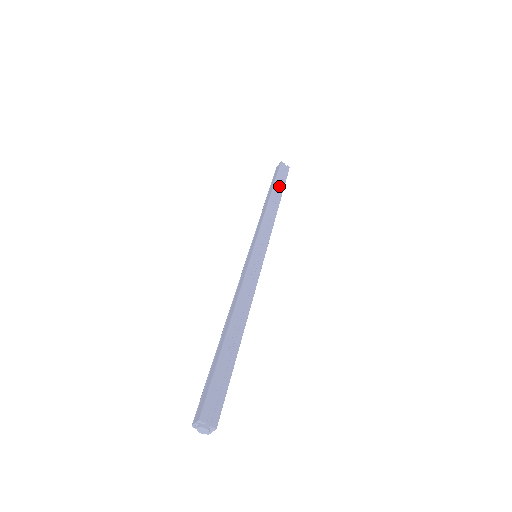
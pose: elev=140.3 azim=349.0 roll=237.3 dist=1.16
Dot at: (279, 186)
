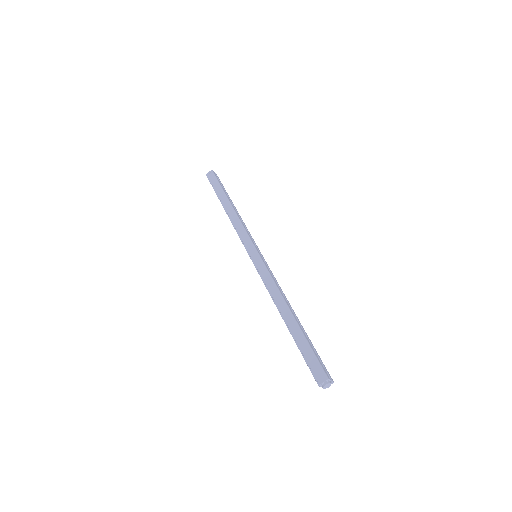
Dot at: occluded
